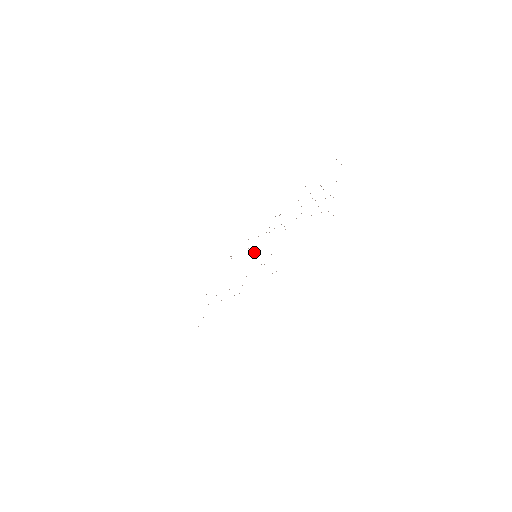
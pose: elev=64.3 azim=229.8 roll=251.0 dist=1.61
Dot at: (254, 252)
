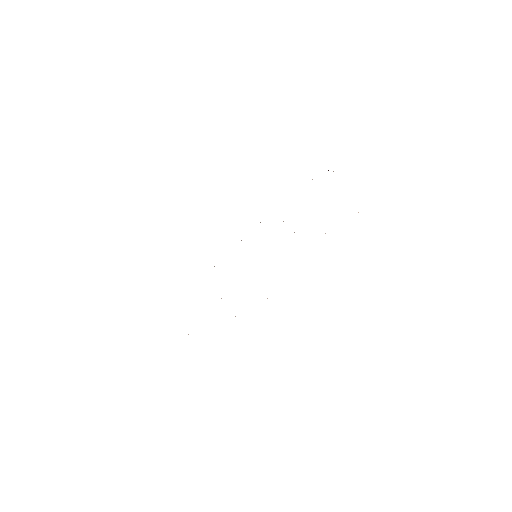
Dot at: occluded
